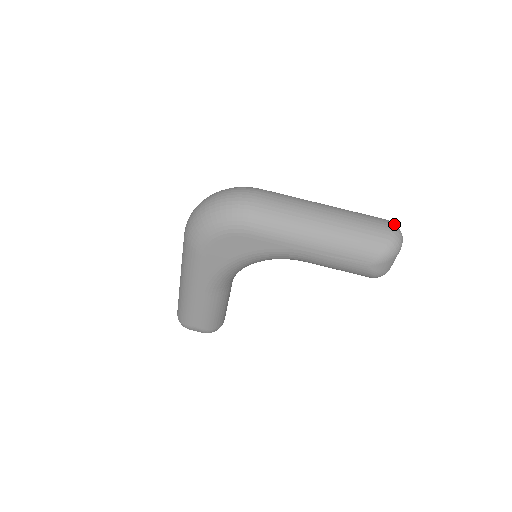
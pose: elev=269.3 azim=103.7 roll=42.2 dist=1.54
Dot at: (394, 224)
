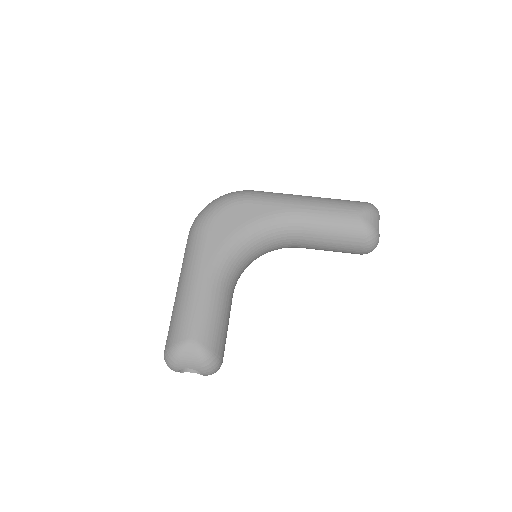
Dot at: occluded
